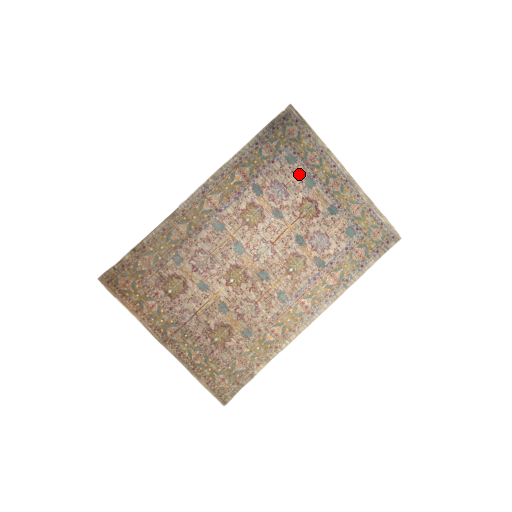
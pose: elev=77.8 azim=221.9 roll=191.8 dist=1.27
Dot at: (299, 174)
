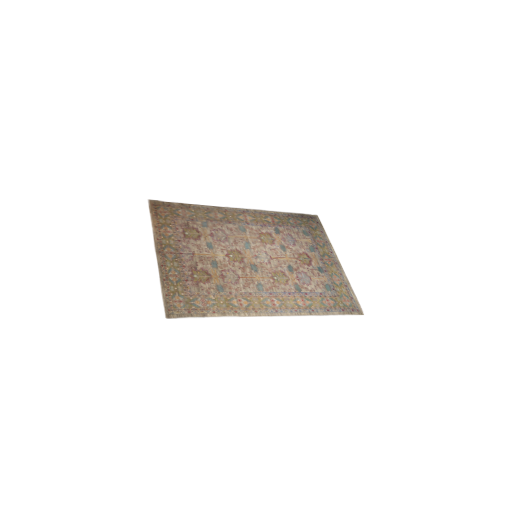
Dot at: (307, 242)
